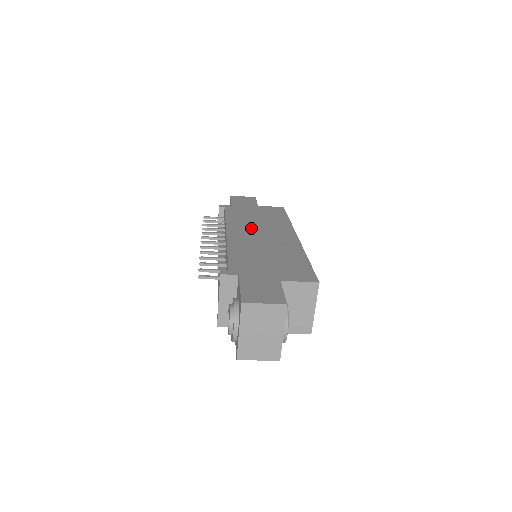
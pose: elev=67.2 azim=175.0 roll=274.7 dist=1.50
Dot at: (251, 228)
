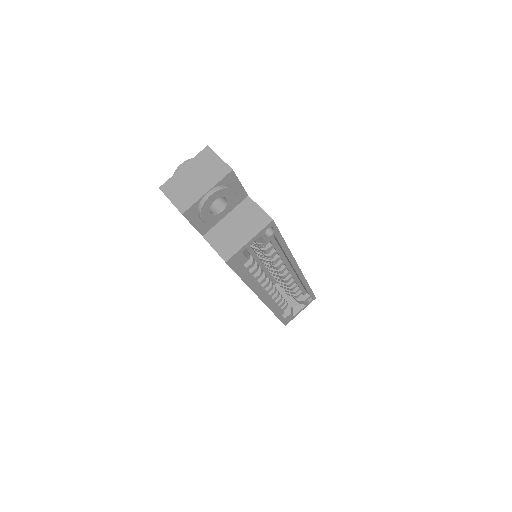
Dot at: occluded
